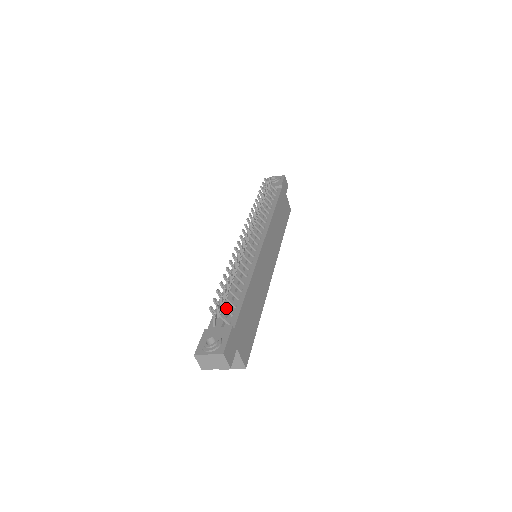
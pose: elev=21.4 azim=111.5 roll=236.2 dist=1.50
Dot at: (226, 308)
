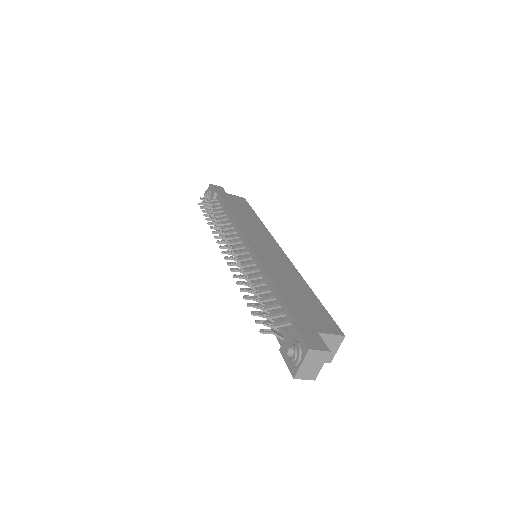
Dot at: (273, 316)
